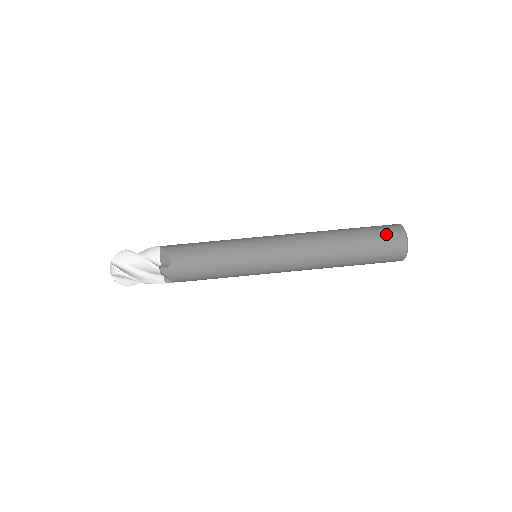
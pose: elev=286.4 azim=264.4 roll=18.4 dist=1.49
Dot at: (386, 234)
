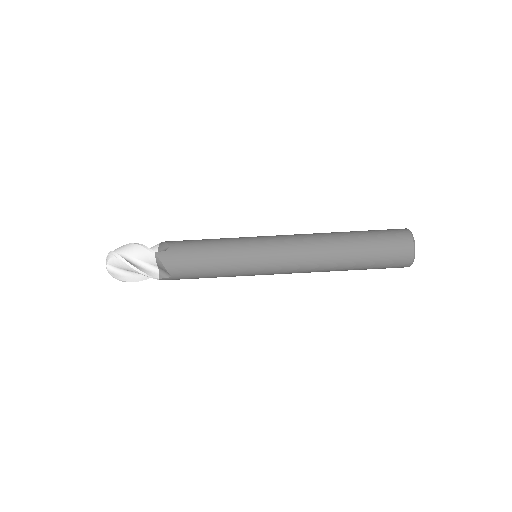
Dot at: (394, 257)
